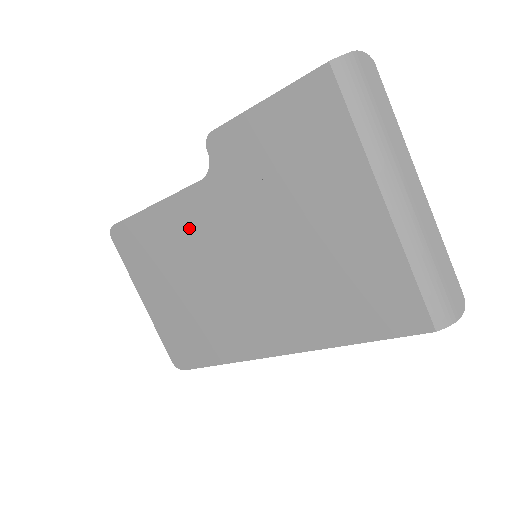
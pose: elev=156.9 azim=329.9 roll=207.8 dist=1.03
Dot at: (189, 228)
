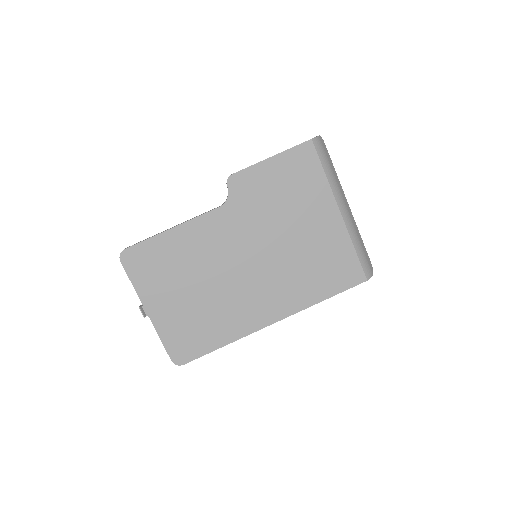
Dot at: (205, 242)
